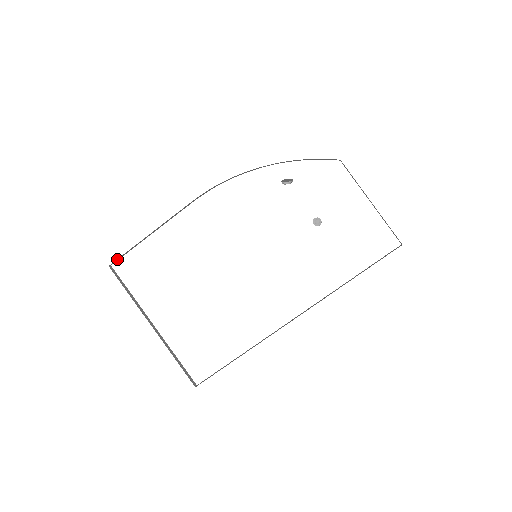
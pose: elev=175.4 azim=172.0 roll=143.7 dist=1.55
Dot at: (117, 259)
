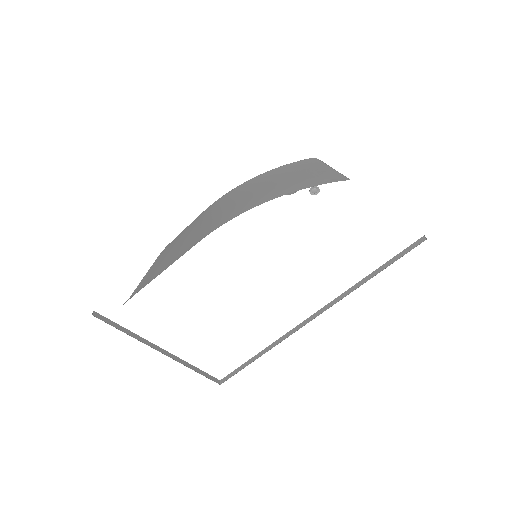
Dot at: occluded
